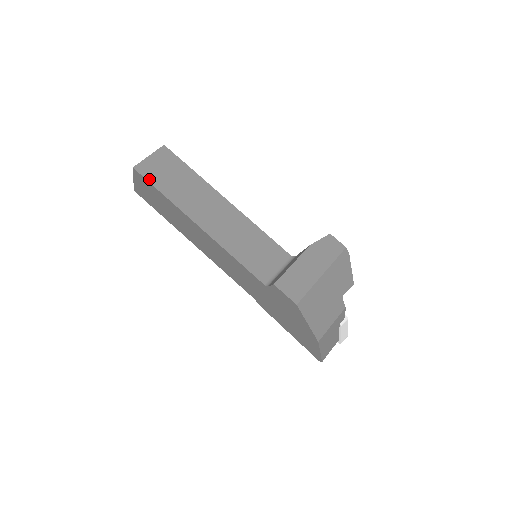
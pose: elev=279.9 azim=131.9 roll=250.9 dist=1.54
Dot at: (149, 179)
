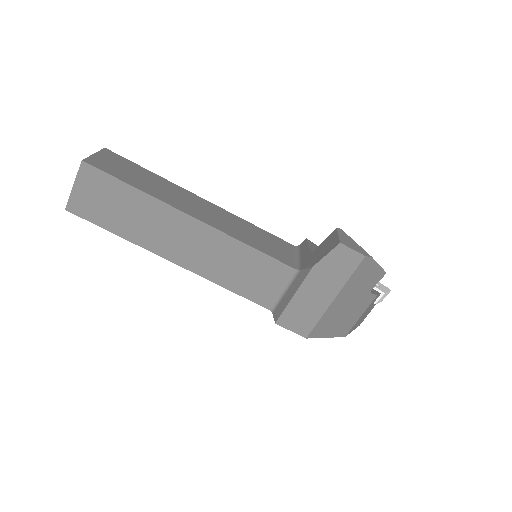
Dot at: (91, 219)
